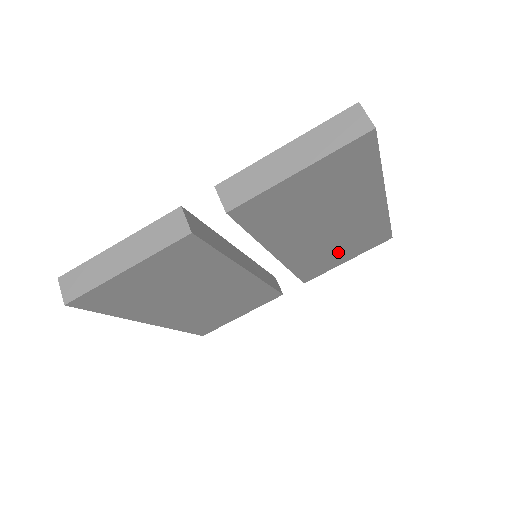
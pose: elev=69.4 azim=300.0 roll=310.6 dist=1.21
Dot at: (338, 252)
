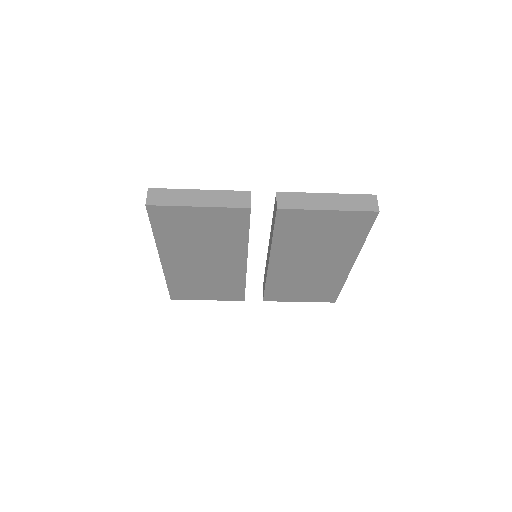
Dot at: (300, 289)
